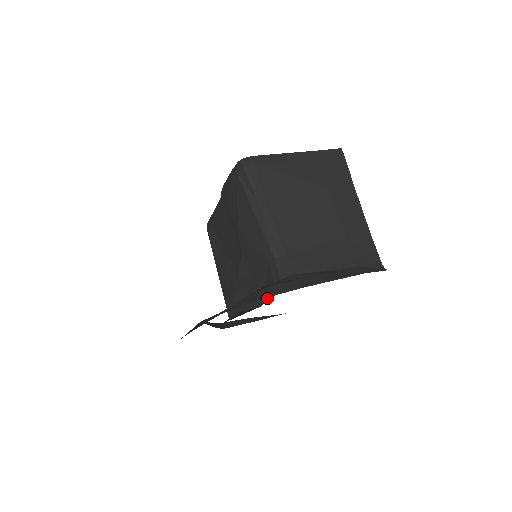
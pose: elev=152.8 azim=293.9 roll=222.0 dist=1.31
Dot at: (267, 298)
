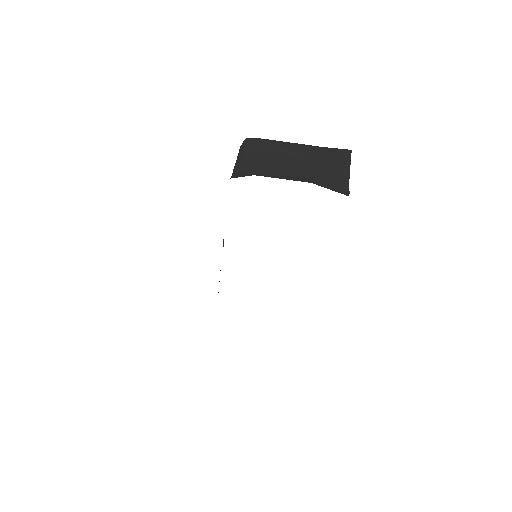
Dot at: occluded
